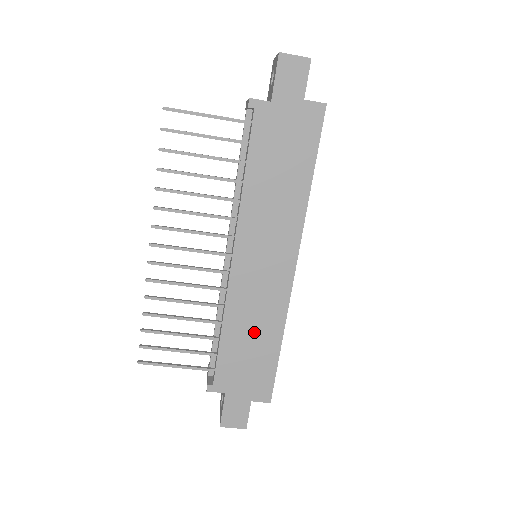
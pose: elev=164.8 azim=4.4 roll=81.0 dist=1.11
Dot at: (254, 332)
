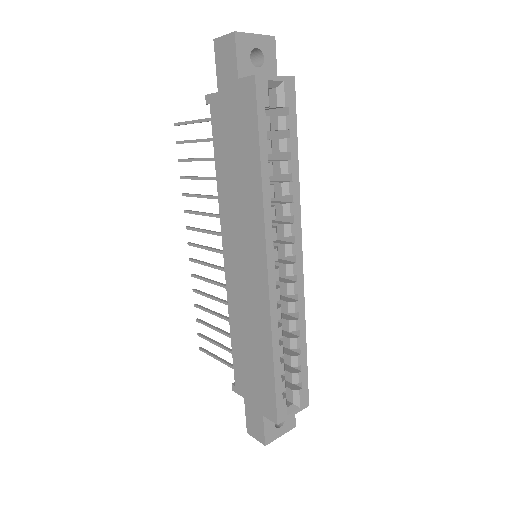
Dot at: (251, 338)
